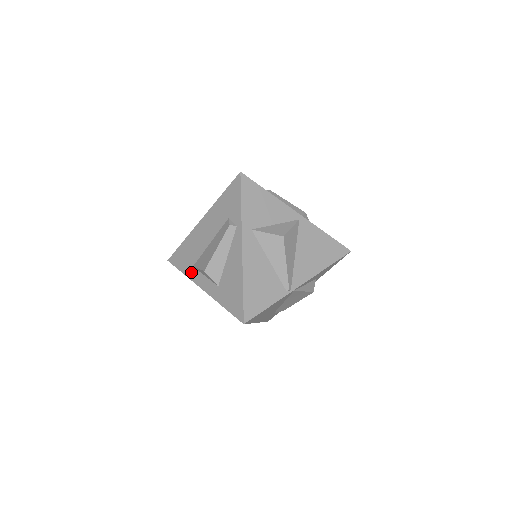
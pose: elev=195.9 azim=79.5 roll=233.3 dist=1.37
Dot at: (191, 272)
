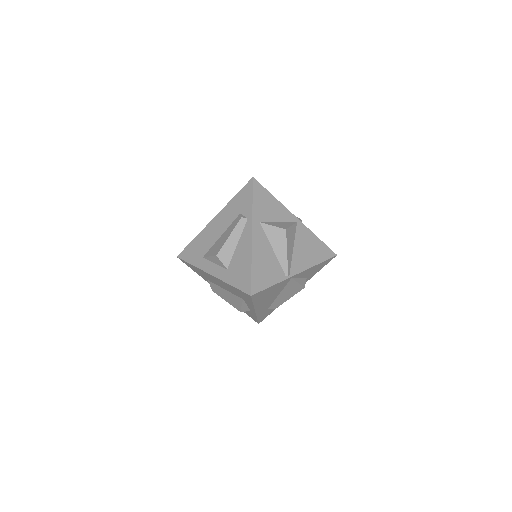
Dot at: (200, 262)
